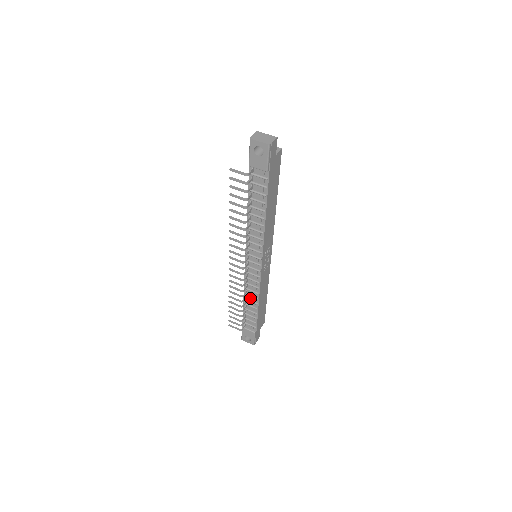
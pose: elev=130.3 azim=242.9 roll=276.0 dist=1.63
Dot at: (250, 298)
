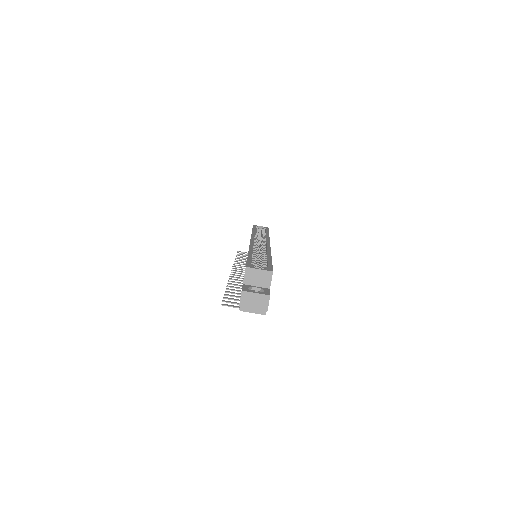
Dot at: occluded
